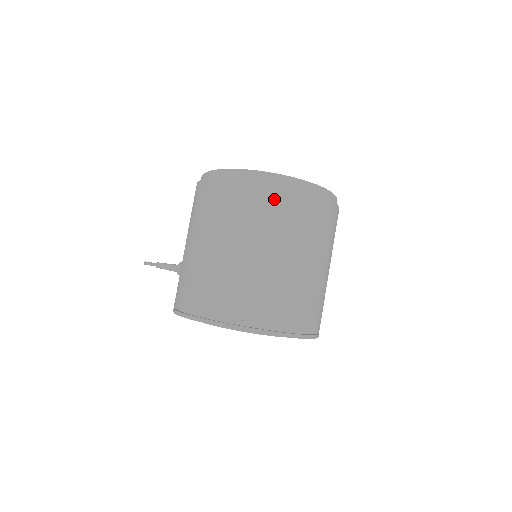
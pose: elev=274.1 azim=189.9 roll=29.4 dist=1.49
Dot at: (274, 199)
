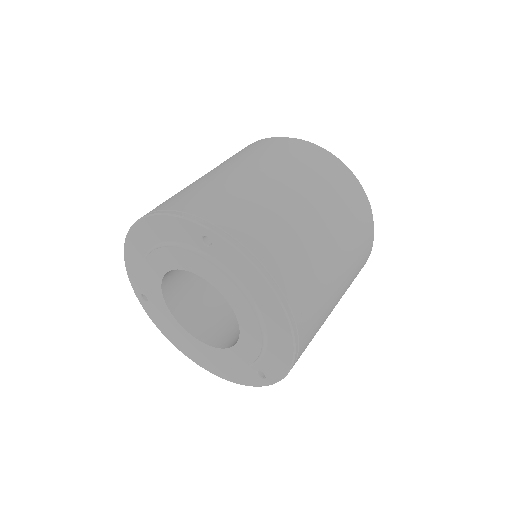
Dot at: occluded
